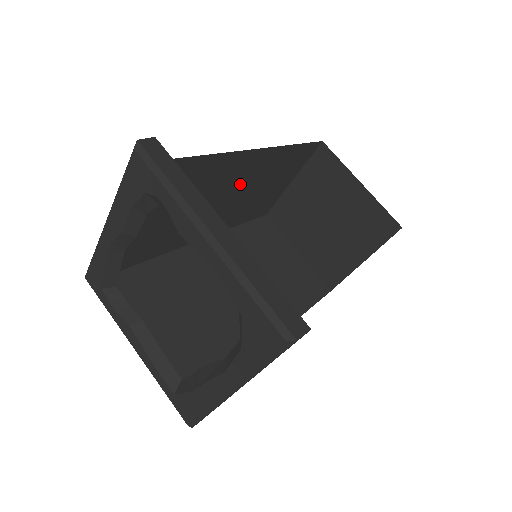
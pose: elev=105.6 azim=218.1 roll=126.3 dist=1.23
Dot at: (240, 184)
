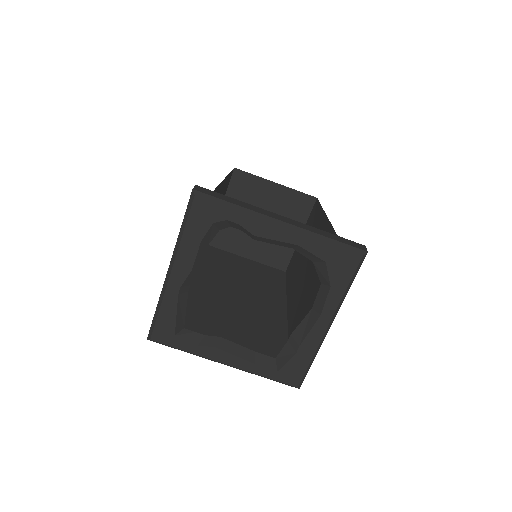
Dot at: occluded
